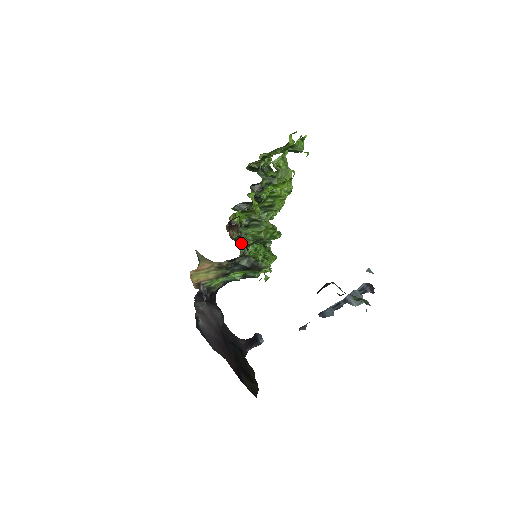
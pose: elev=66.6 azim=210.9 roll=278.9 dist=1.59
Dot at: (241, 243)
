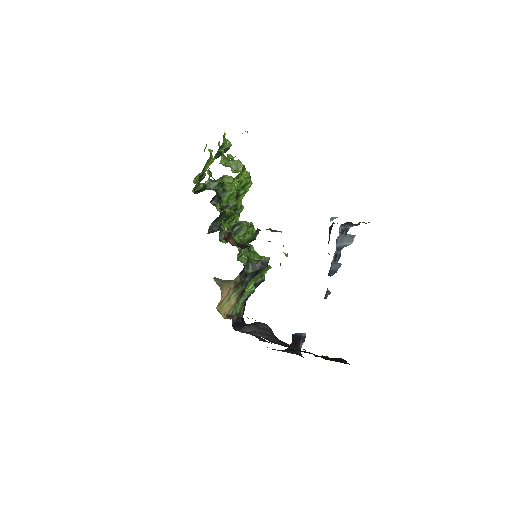
Dot at: (243, 246)
